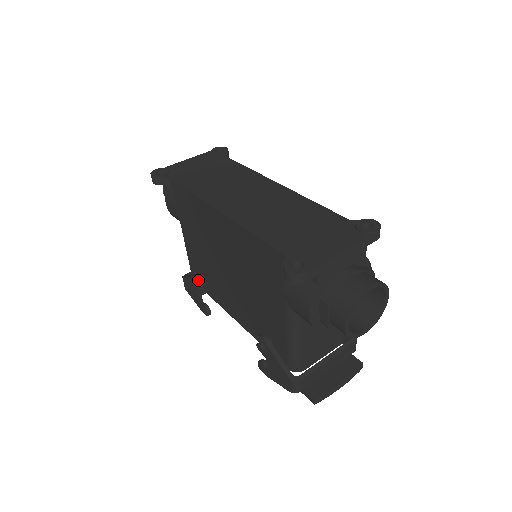
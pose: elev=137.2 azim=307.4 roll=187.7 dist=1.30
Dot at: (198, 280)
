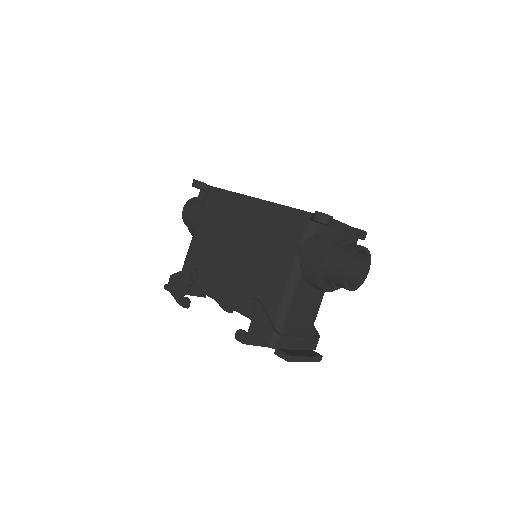
Dot at: (195, 269)
